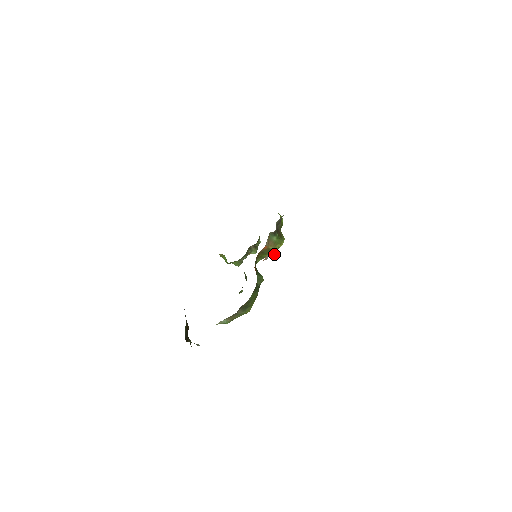
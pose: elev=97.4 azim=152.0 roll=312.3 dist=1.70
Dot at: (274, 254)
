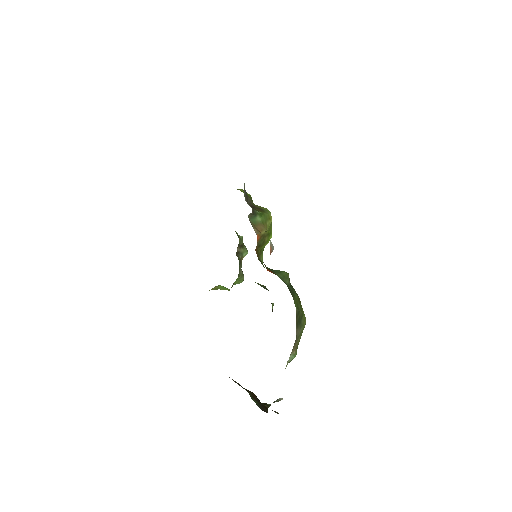
Dot at: (271, 236)
